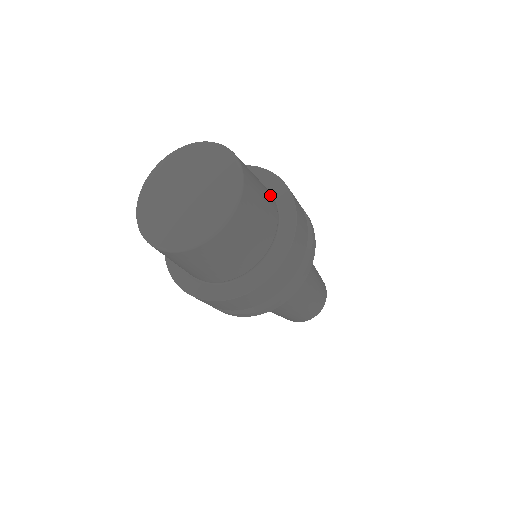
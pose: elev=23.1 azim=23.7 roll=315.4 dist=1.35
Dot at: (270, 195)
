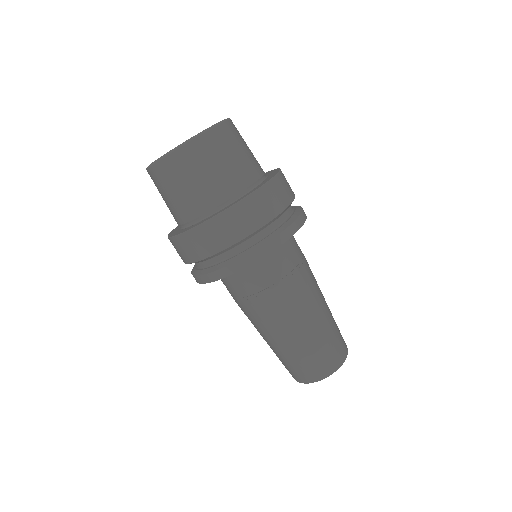
Dot at: occluded
